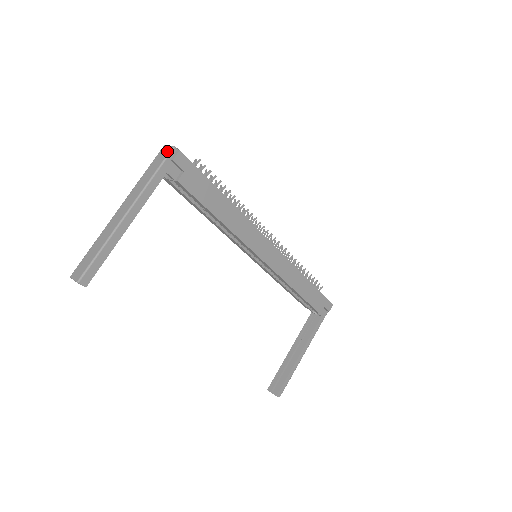
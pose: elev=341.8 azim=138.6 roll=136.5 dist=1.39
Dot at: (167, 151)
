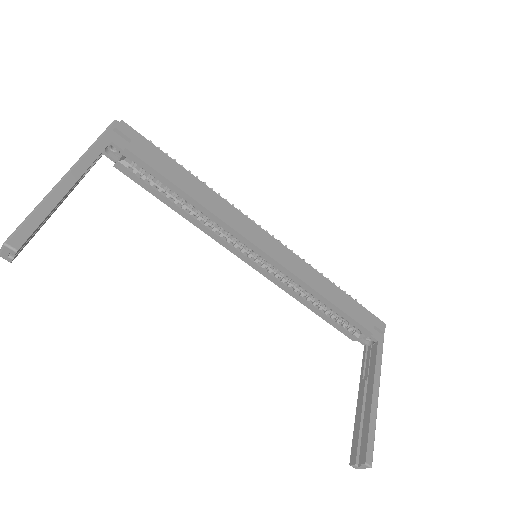
Dot at: (109, 126)
